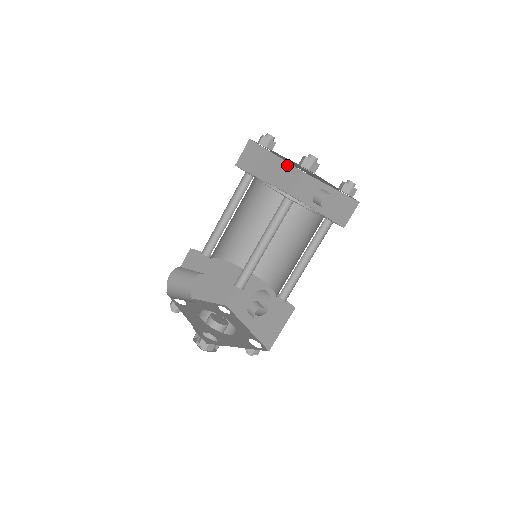
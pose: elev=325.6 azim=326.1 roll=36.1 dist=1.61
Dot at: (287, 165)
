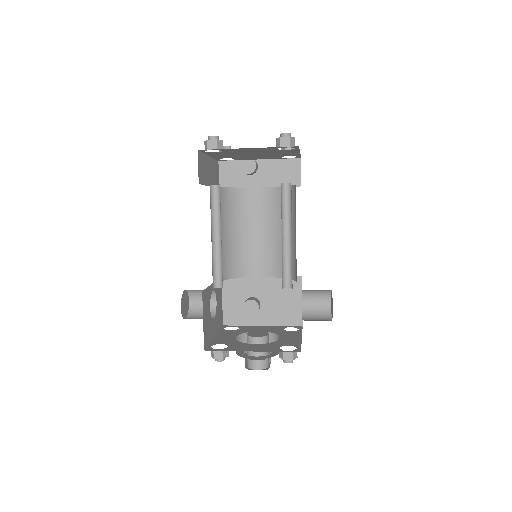
Dot at: (276, 162)
